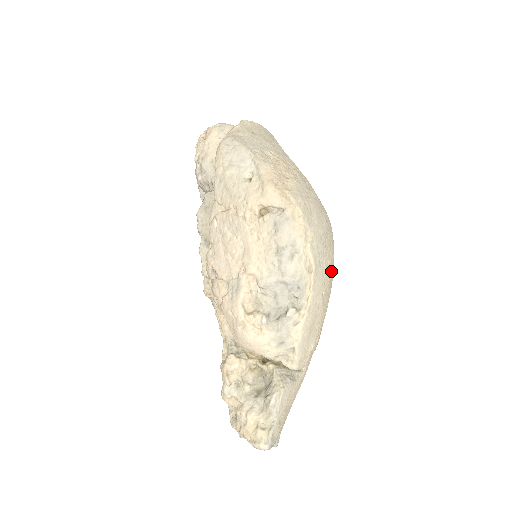
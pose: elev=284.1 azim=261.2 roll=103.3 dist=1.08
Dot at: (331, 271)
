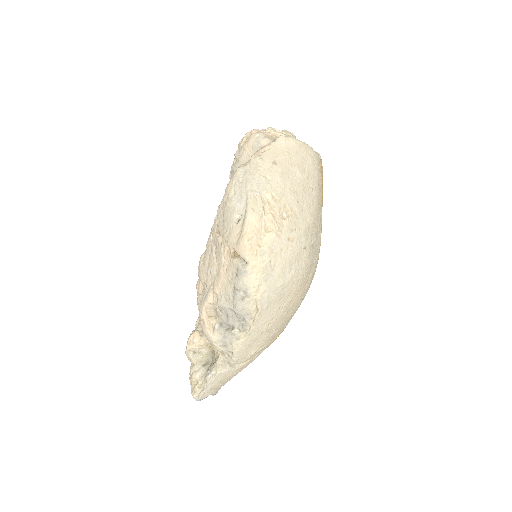
Dot at: (288, 308)
